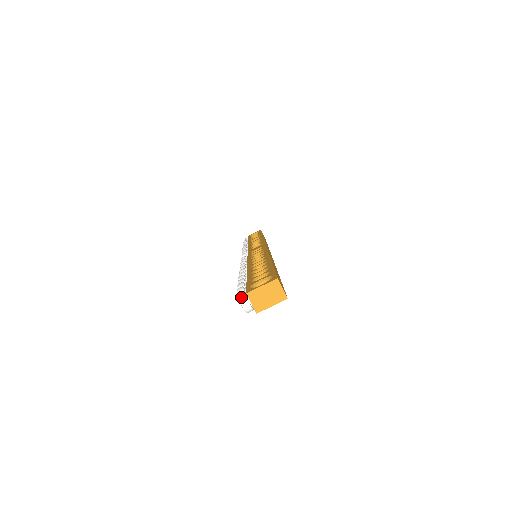
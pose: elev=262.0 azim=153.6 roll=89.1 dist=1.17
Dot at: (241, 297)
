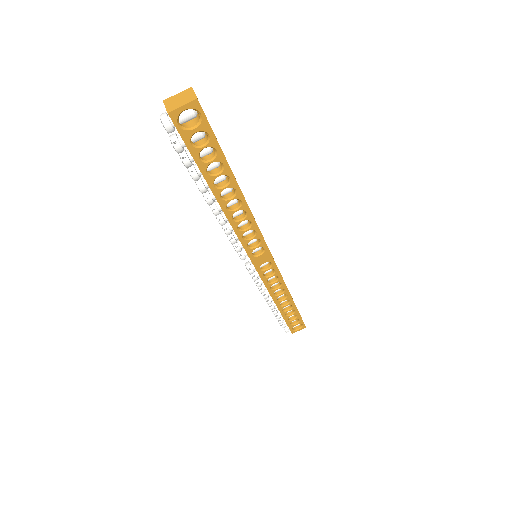
Dot at: (163, 116)
